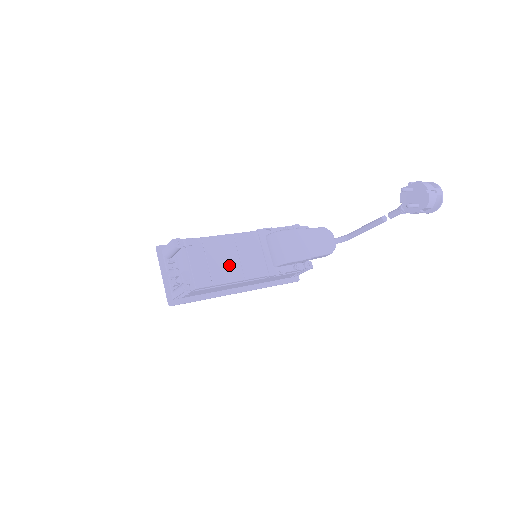
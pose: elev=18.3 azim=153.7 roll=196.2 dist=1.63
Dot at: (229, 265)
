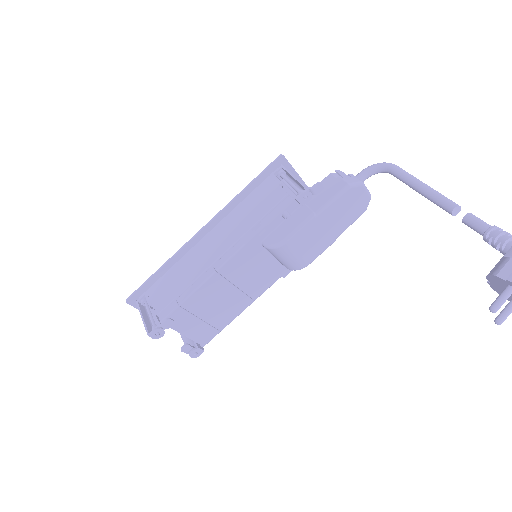
Dot at: (229, 303)
